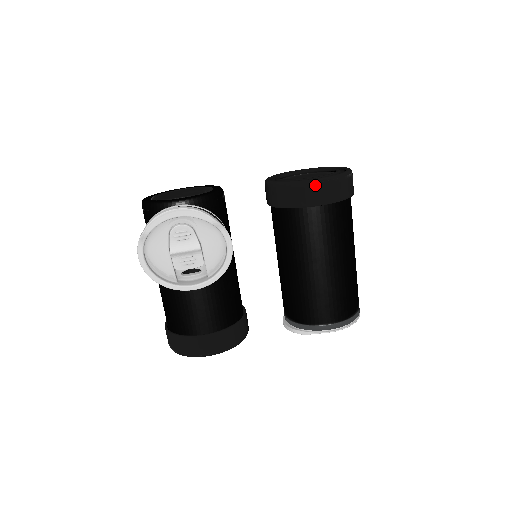
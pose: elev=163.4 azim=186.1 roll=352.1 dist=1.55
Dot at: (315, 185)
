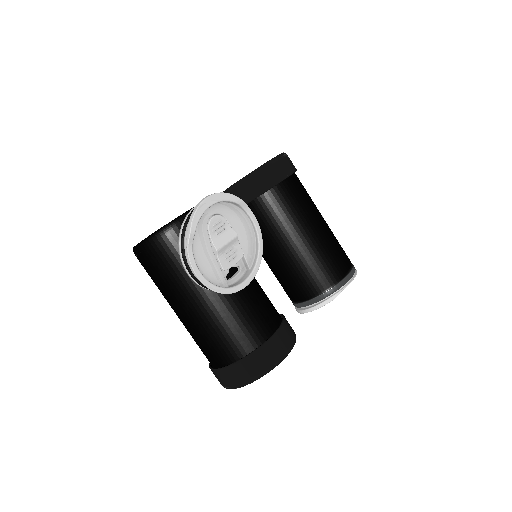
Dot at: (276, 162)
